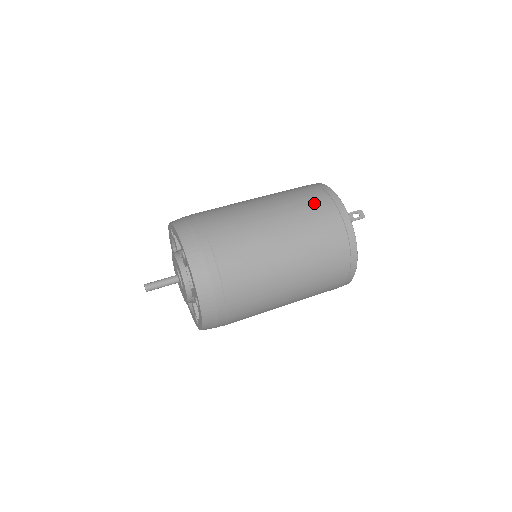
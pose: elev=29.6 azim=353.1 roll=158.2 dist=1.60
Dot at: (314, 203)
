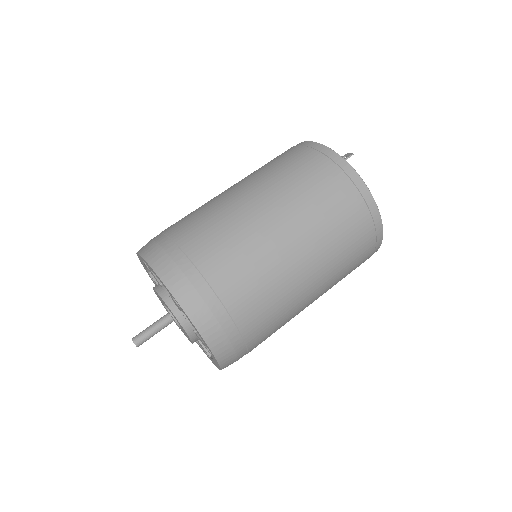
Dot at: occluded
